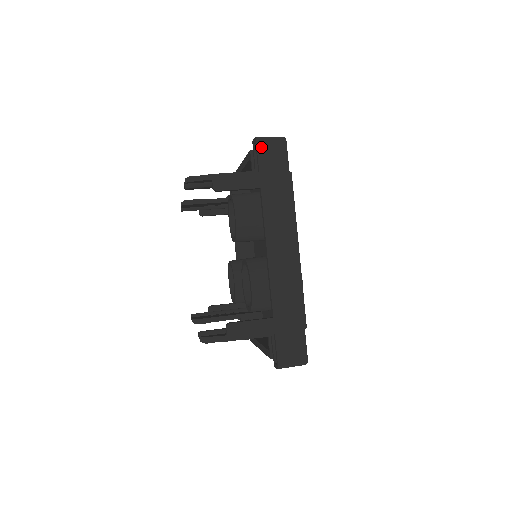
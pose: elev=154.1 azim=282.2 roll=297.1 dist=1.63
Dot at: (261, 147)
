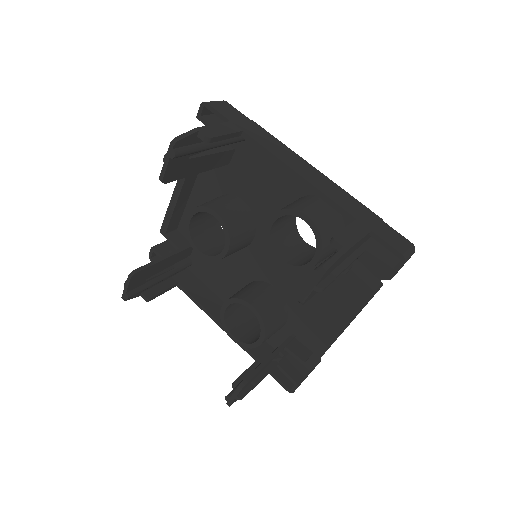
Dot at: (214, 106)
